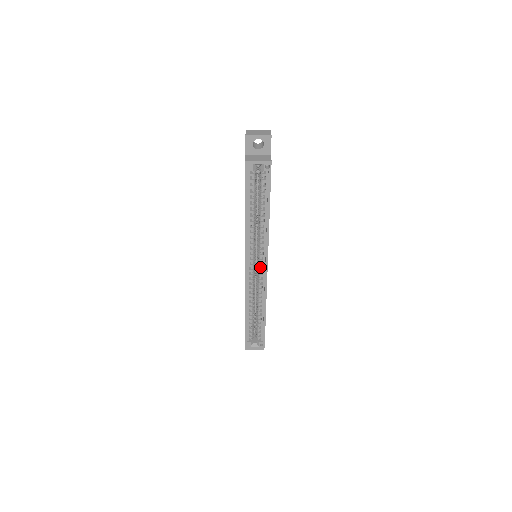
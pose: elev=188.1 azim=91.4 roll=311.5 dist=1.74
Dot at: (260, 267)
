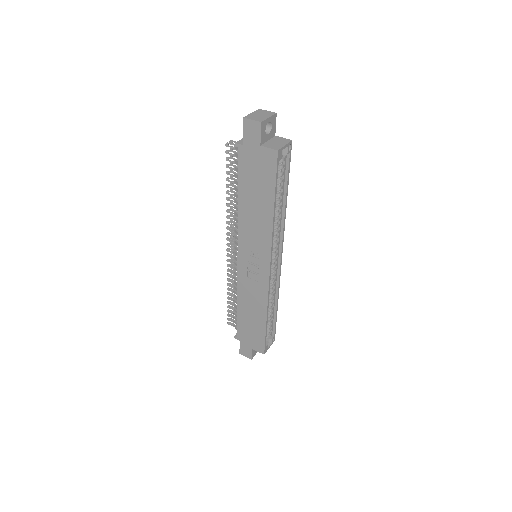
Dot at: (274, 262)
